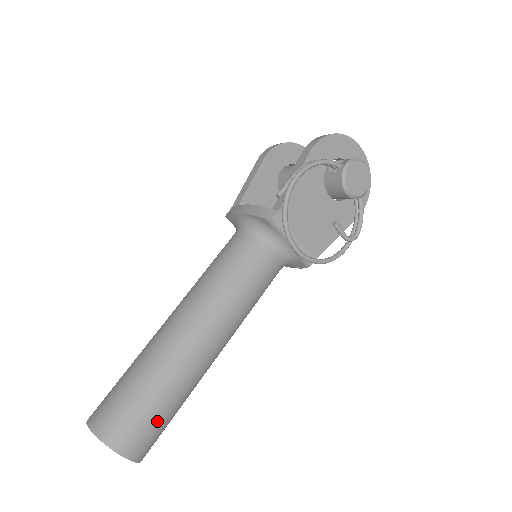
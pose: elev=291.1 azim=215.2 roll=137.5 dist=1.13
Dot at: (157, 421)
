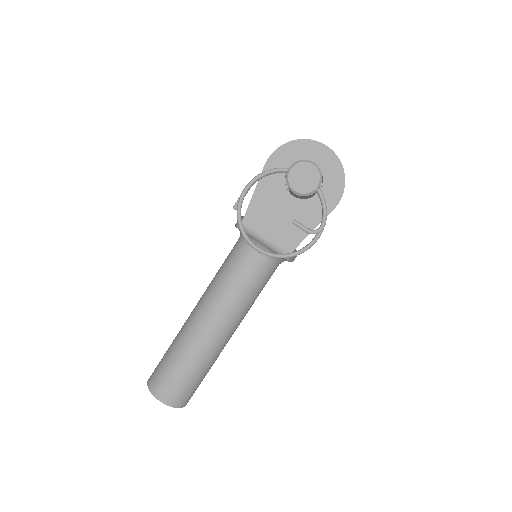
Dot at: (179, 380)
